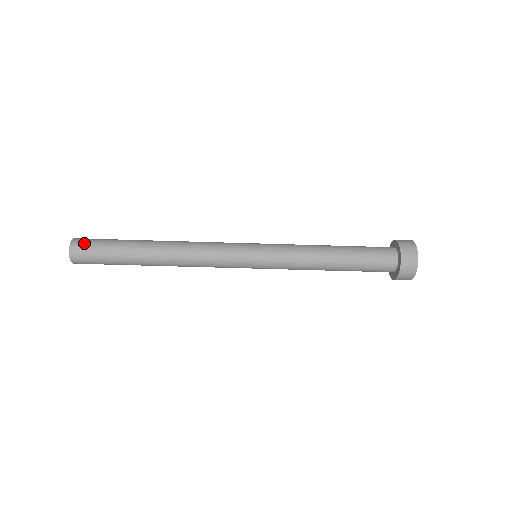
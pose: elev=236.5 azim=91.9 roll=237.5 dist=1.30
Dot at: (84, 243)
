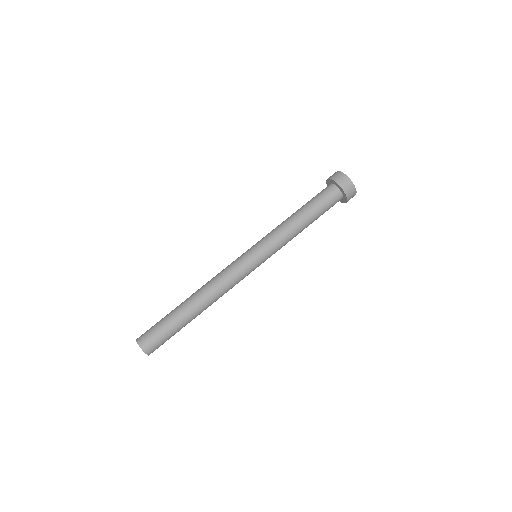
Dot at: (145, 333)
